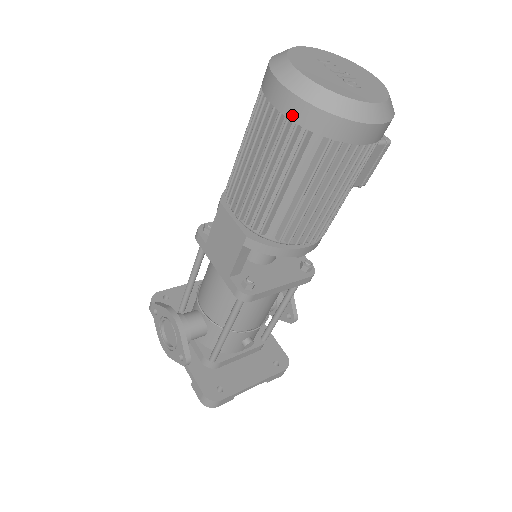
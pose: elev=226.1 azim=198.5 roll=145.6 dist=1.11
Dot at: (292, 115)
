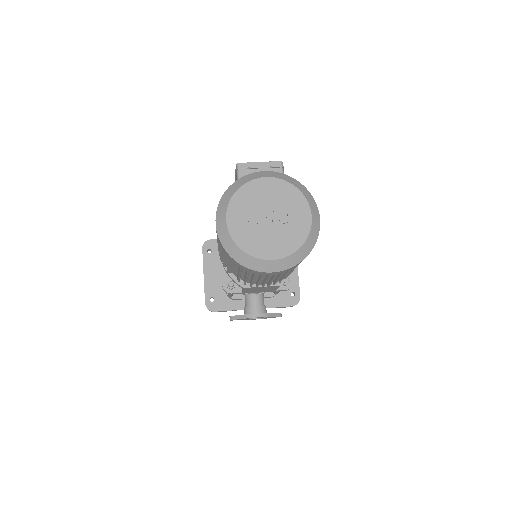
Dot at: occluded
